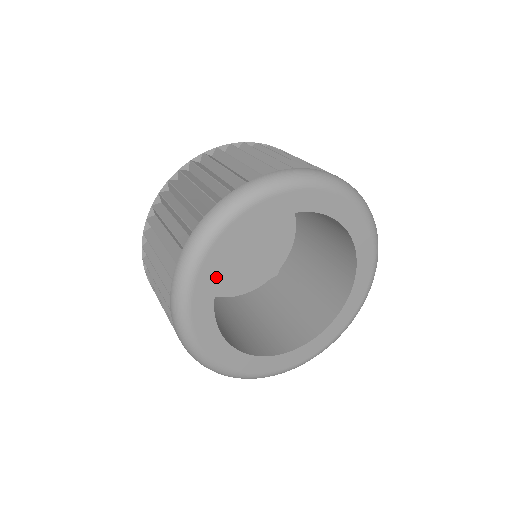
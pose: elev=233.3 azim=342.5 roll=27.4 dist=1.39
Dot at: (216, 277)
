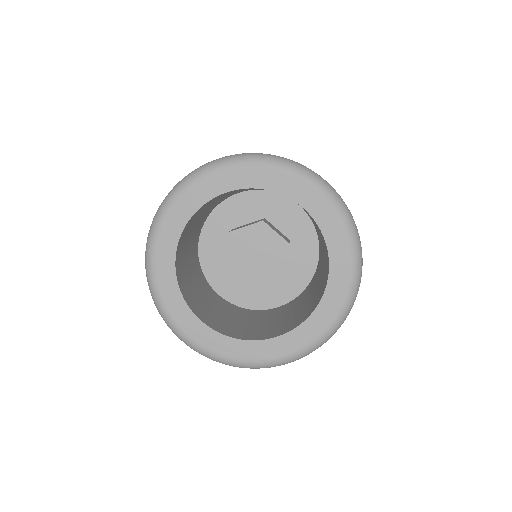
Dot at: (175, 244)
